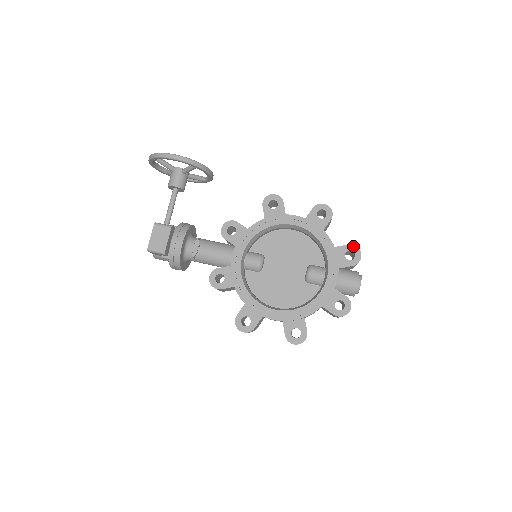
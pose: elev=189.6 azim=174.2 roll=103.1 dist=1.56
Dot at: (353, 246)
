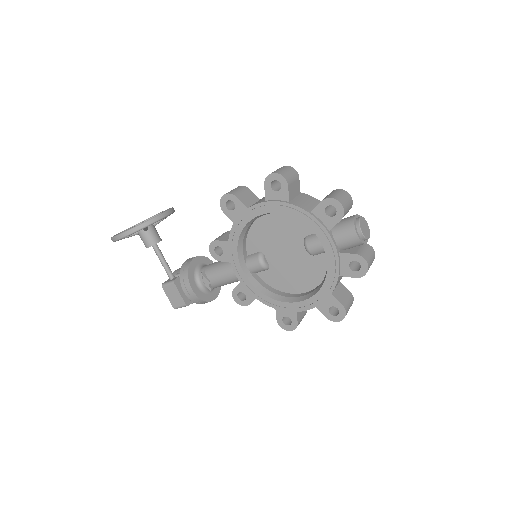
Dot at: (327, 200)
